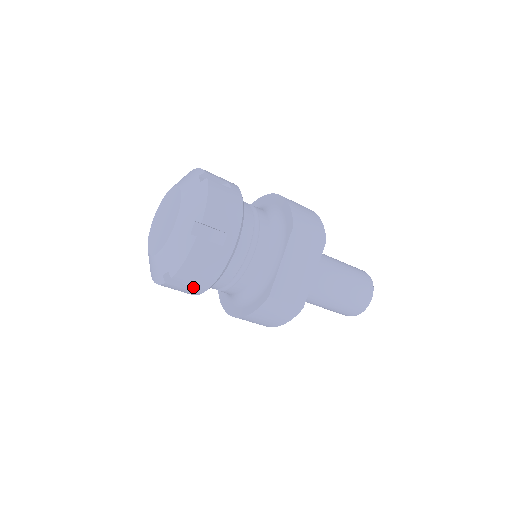
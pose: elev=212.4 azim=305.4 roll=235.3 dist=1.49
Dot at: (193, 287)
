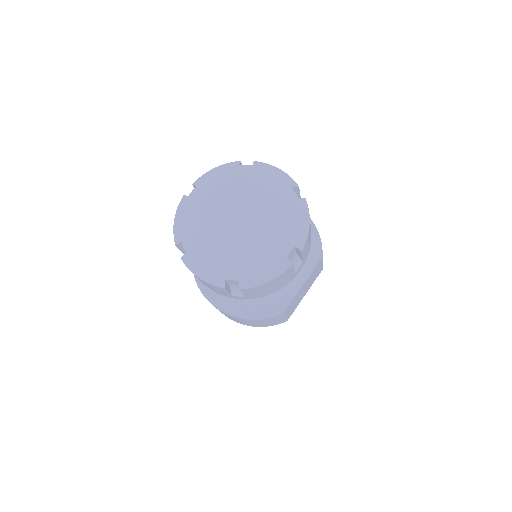
Dot at: (239, 295)
